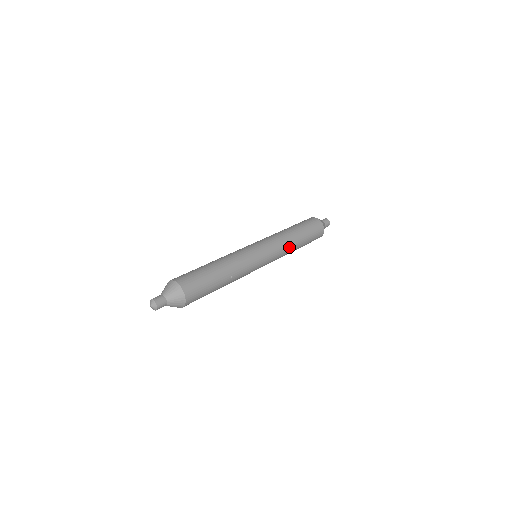
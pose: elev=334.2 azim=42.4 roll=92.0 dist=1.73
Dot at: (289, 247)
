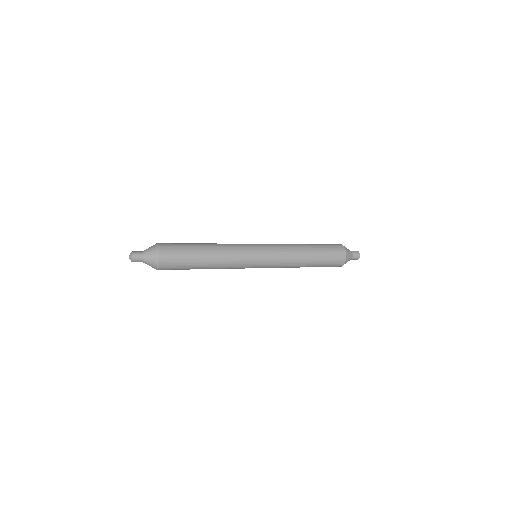
Dot at: (293, 262)
